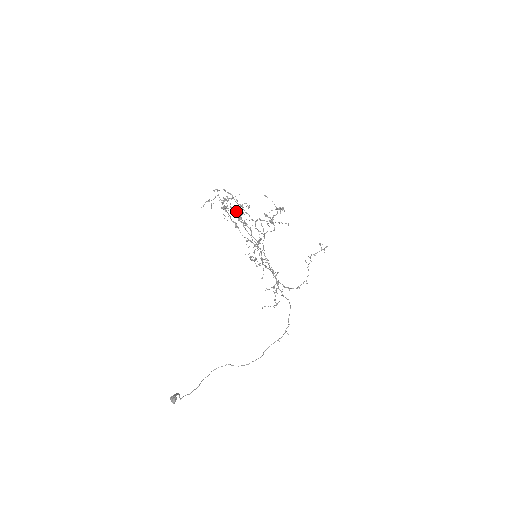
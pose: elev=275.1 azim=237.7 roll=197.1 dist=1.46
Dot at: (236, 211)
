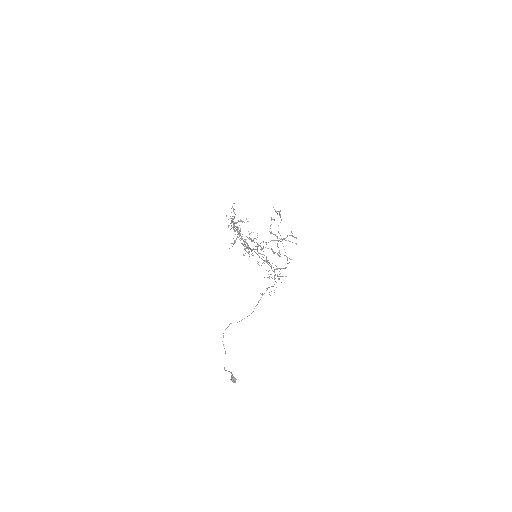
Dot at: occluded
